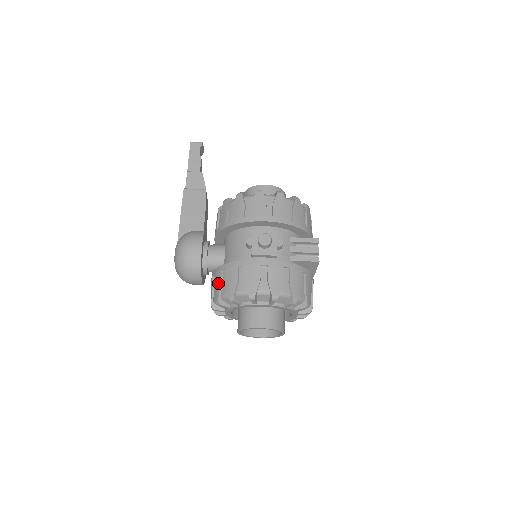
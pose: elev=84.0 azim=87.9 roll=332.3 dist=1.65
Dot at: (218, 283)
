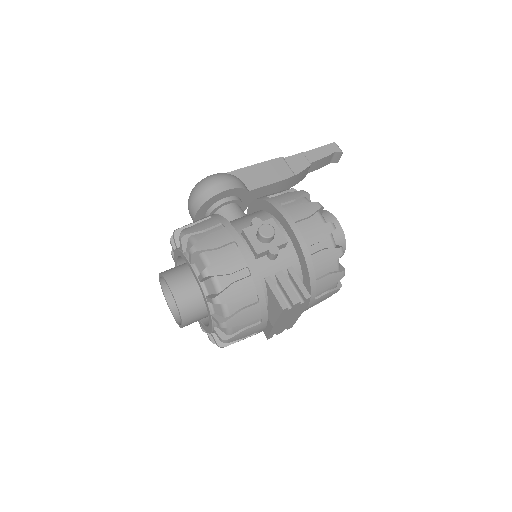
Dot at: (196, 221)
